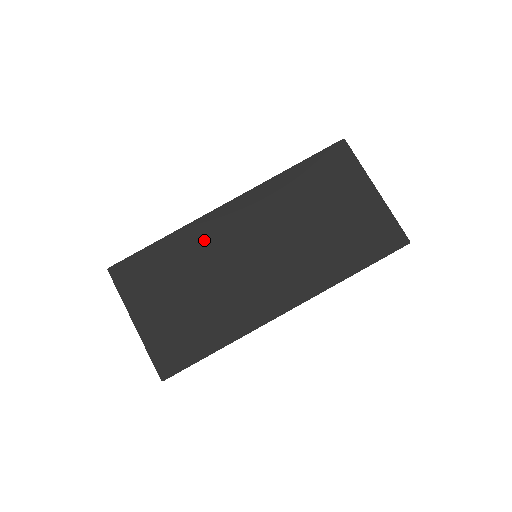
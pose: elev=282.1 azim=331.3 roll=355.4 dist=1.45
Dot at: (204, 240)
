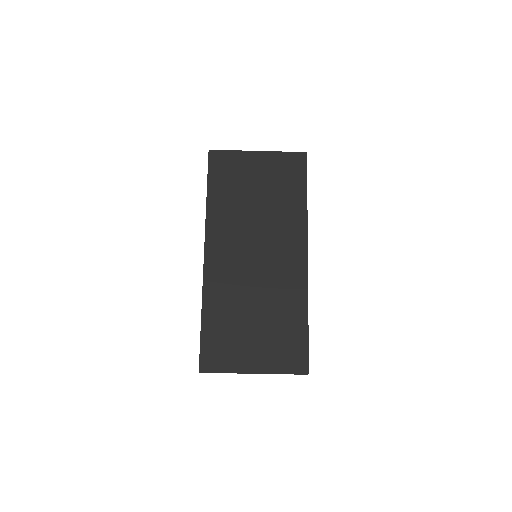
Dot at: (222, 286)
